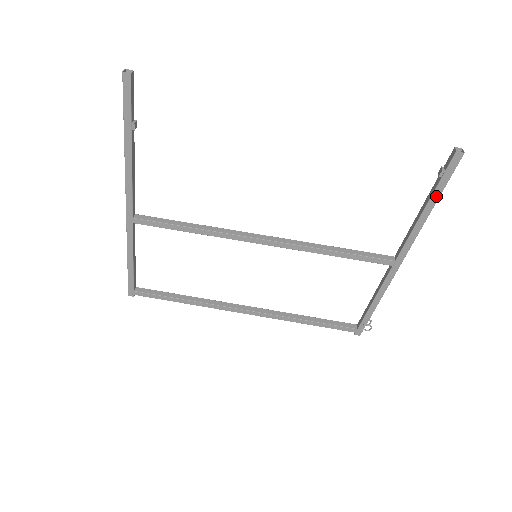
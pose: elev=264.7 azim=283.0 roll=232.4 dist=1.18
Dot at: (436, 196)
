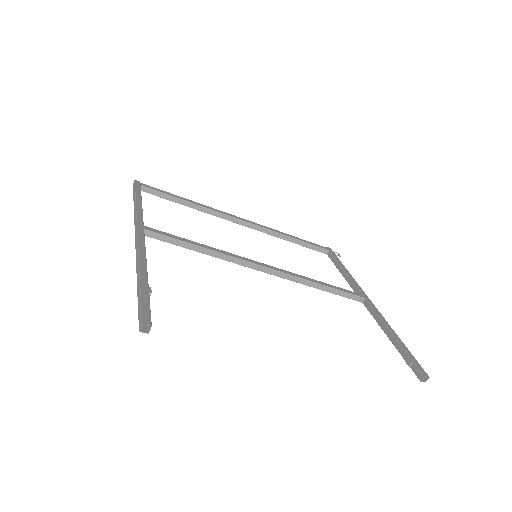
Dot at: (400, 350)
